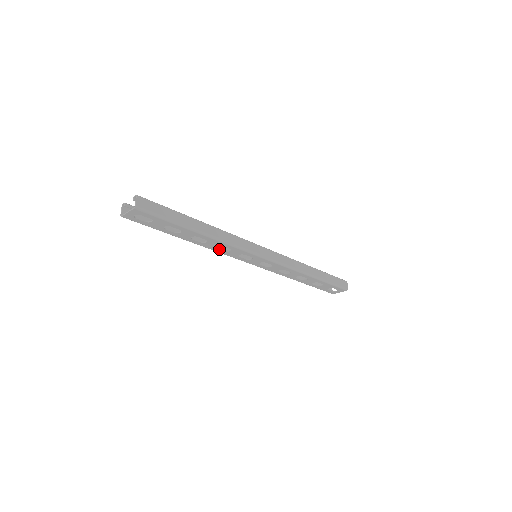
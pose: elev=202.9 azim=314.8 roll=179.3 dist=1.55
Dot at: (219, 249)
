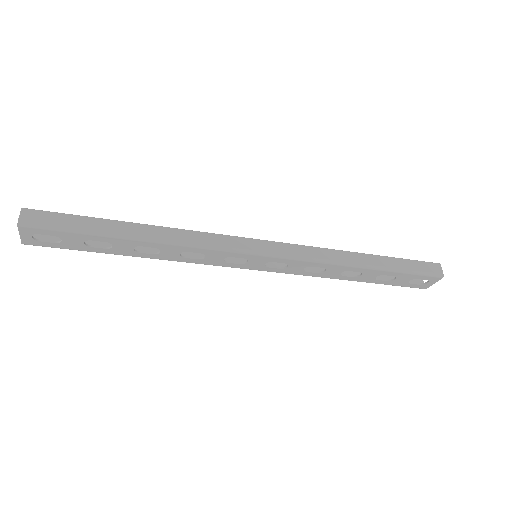
Dot at: (189, 258)
